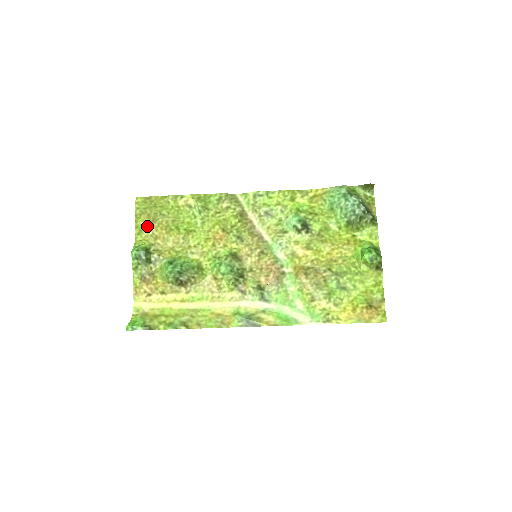
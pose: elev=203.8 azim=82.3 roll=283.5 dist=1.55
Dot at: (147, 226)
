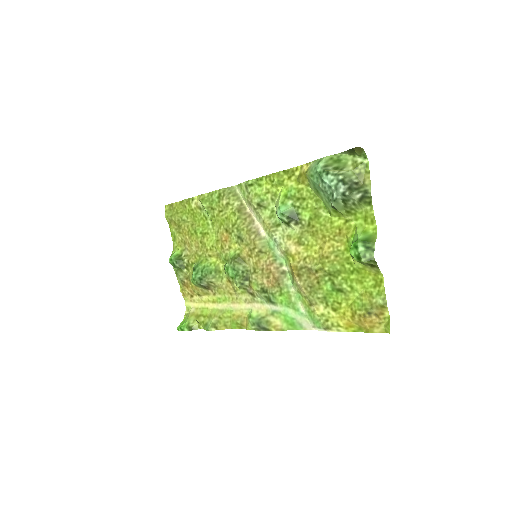
Dot at: (177, 233)
